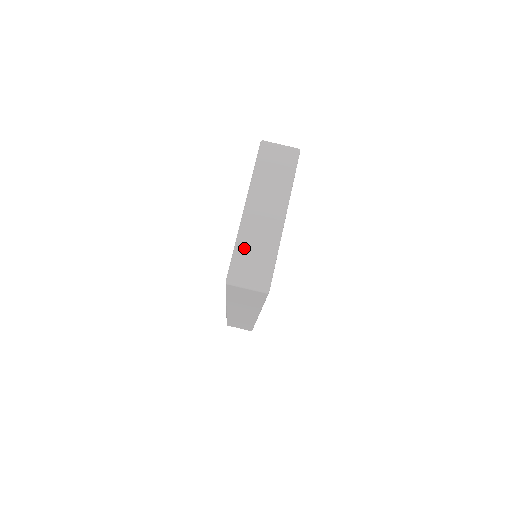
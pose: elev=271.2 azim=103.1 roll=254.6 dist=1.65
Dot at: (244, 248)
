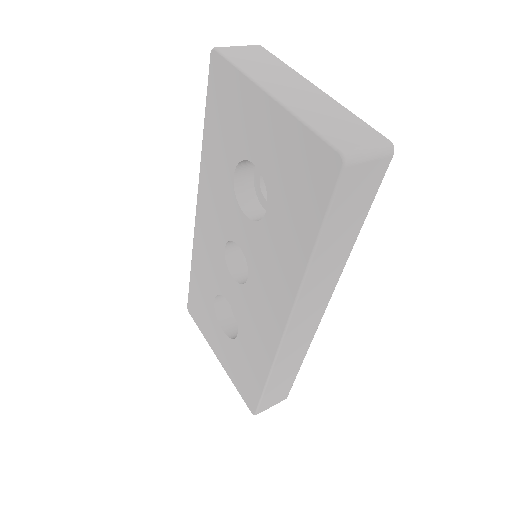
Dot at: (319, 122)
